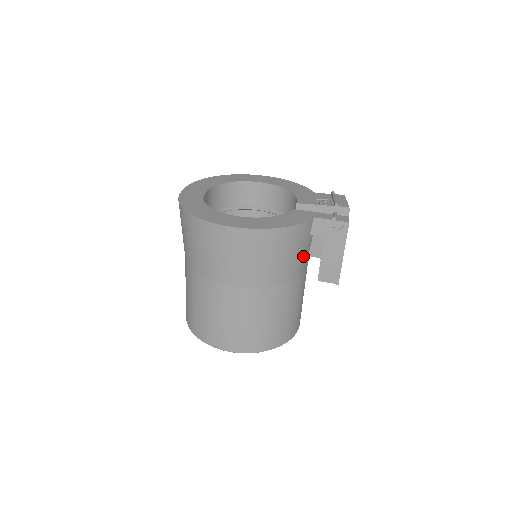
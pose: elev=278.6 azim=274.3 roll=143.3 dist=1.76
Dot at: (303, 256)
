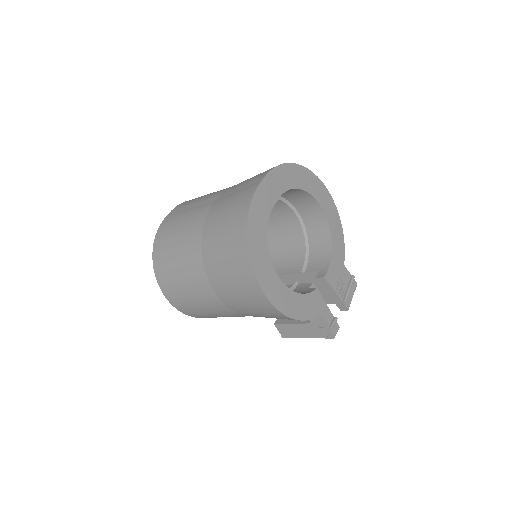
Dot at: occluded
